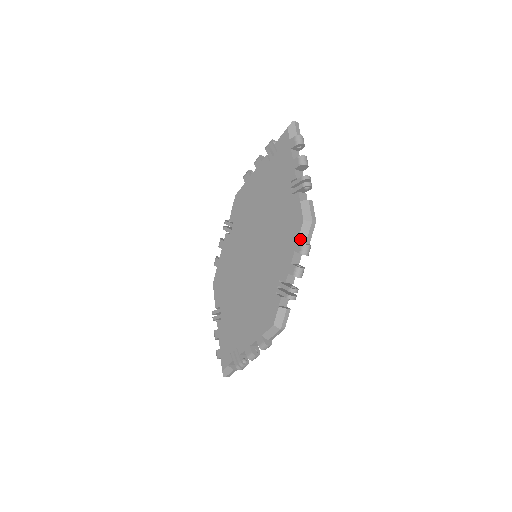
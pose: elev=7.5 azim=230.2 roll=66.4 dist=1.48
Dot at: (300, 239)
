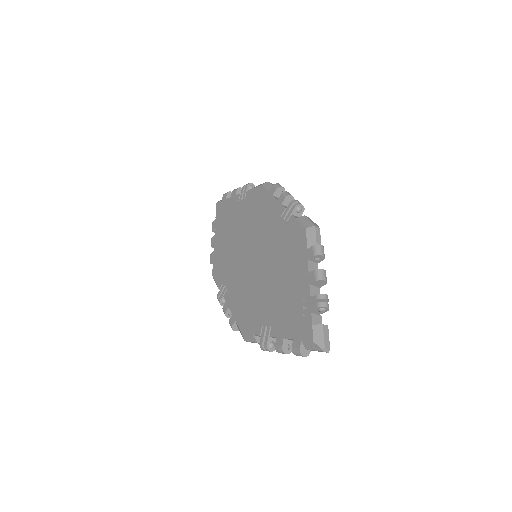
Dot at: (270, 190)
